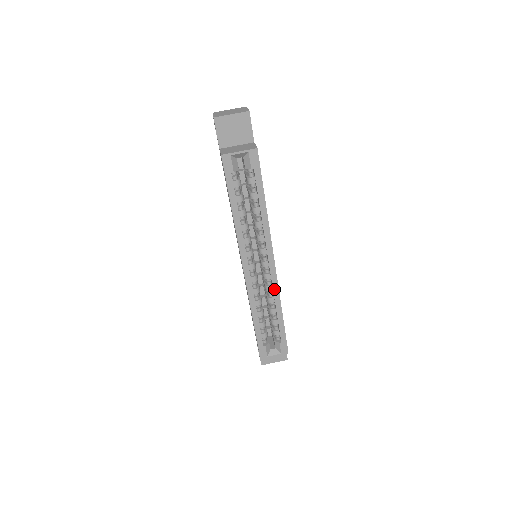
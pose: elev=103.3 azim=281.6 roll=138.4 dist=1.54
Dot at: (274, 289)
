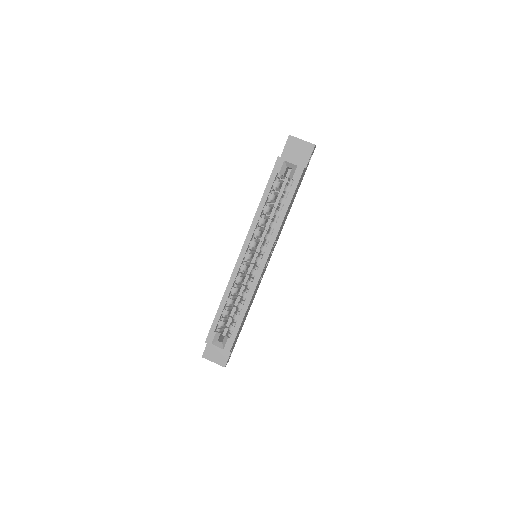
Dot at: (252, 285)
